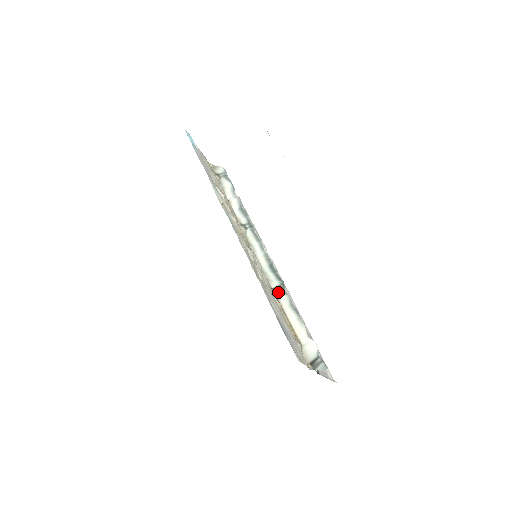
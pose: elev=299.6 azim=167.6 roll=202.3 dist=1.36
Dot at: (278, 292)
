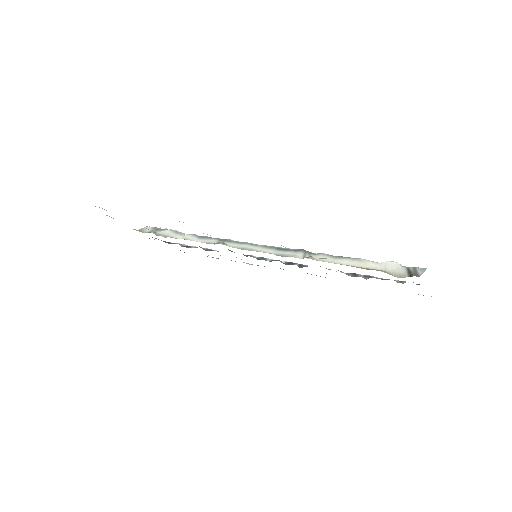
Dot at: (311, 257)
